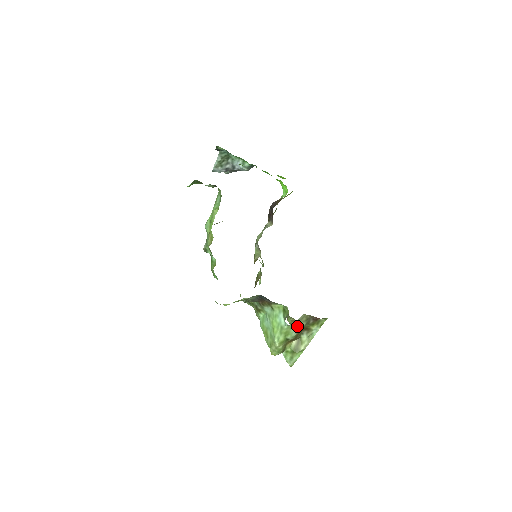
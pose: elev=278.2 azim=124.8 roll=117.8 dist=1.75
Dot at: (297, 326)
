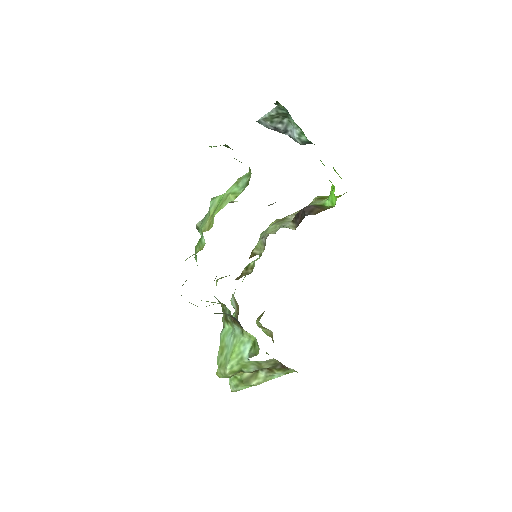
Dot at: (260, 365)
